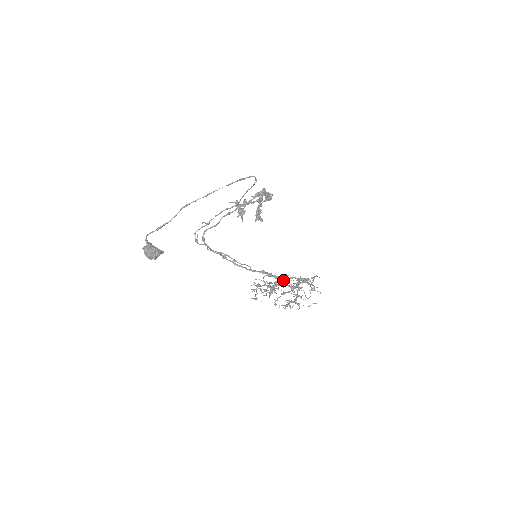
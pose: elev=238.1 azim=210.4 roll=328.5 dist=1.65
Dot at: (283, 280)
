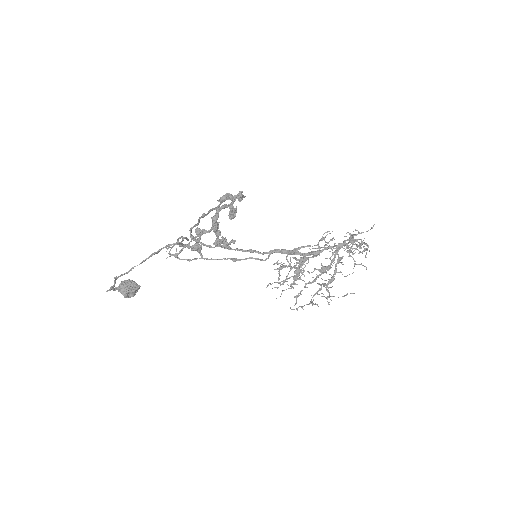
Dot at: (314, 255)
